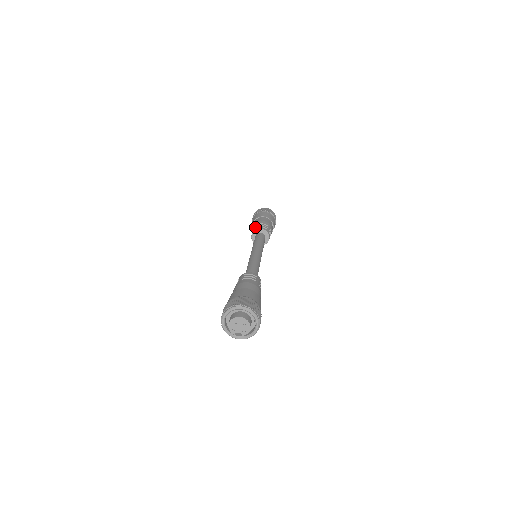
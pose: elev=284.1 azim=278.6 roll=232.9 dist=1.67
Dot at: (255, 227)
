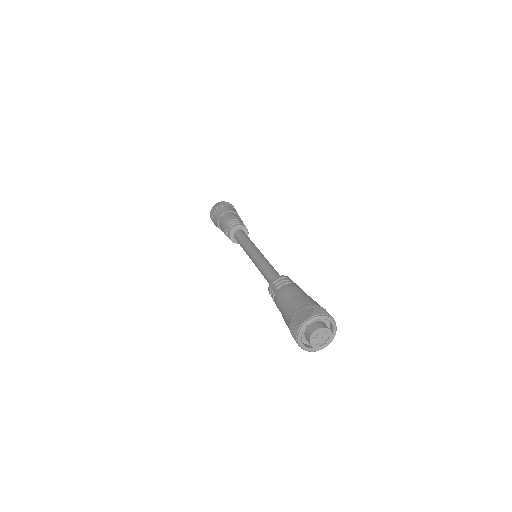
Dot at: (228, 228)
